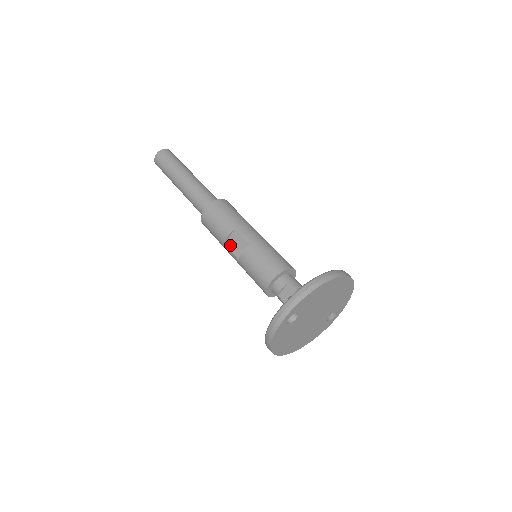
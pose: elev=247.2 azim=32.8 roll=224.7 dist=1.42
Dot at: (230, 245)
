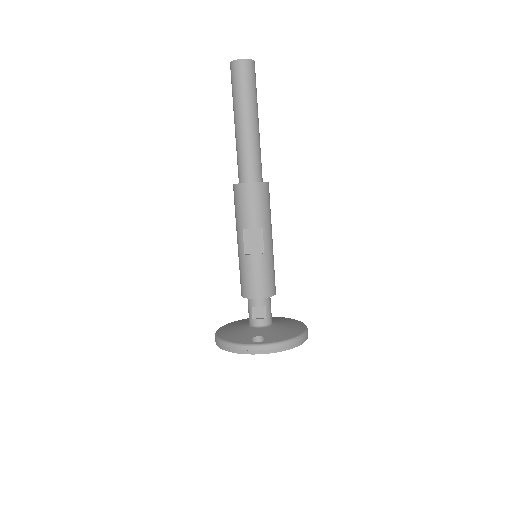
Dot at: (247, 236)
